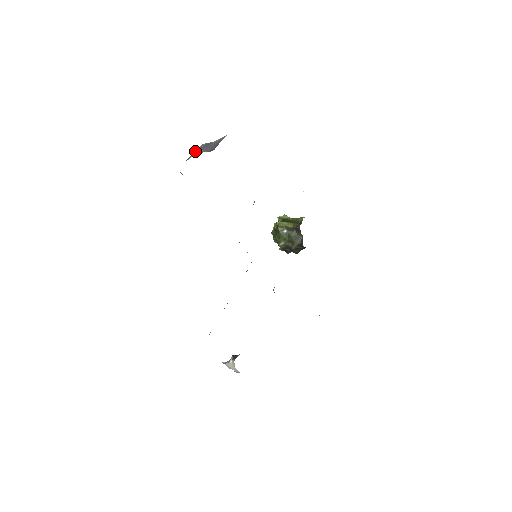
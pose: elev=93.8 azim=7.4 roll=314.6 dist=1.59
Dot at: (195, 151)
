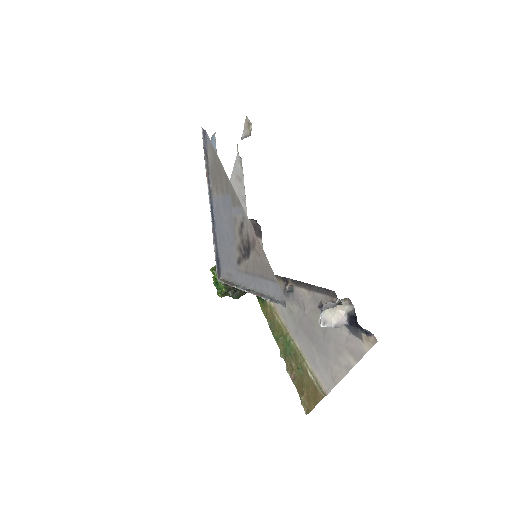
Dot at: occluded
